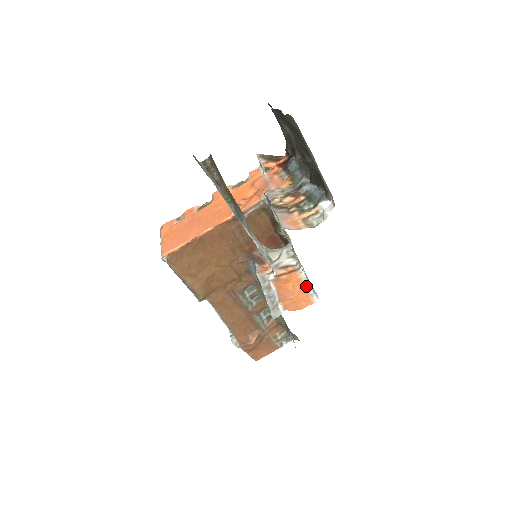
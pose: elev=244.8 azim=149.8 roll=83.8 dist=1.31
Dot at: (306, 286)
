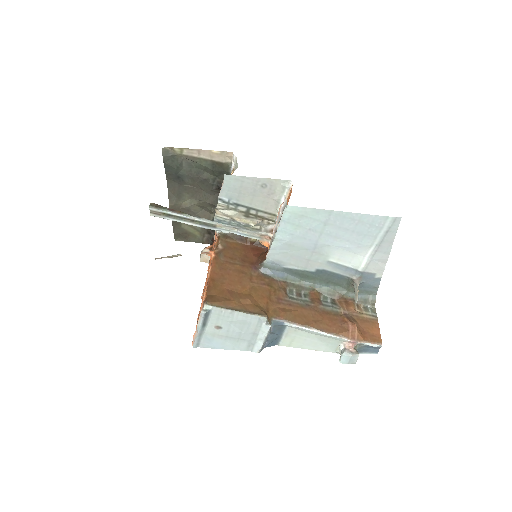
Dot at: occluded
